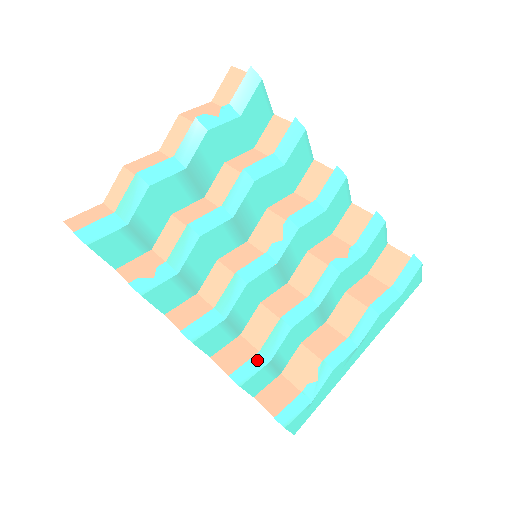
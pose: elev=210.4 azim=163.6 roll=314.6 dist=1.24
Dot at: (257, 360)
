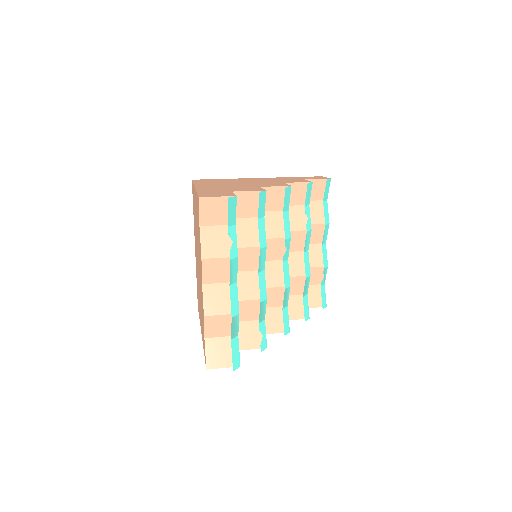
Dot at: (305, 301)
